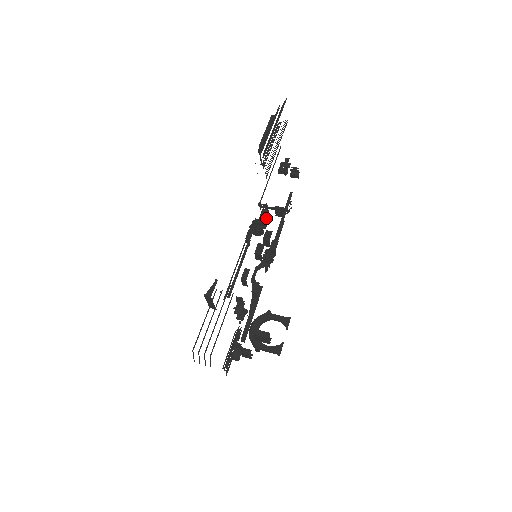
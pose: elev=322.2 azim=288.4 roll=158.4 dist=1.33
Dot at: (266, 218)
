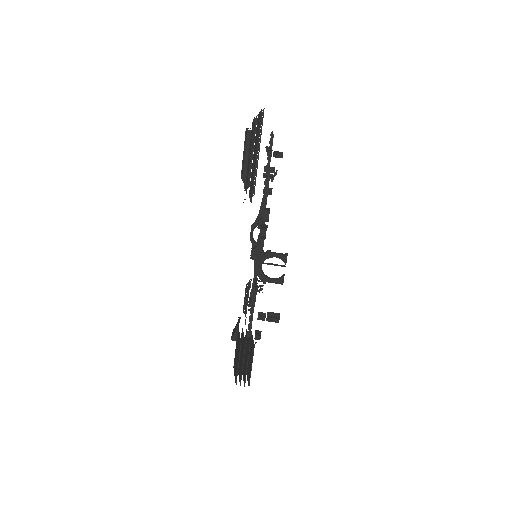
Dot at: occluded
